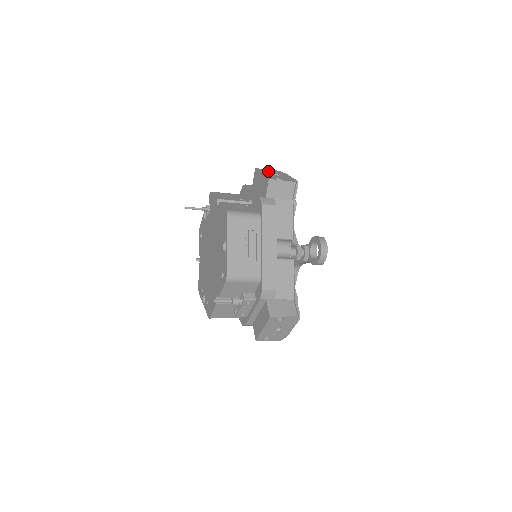
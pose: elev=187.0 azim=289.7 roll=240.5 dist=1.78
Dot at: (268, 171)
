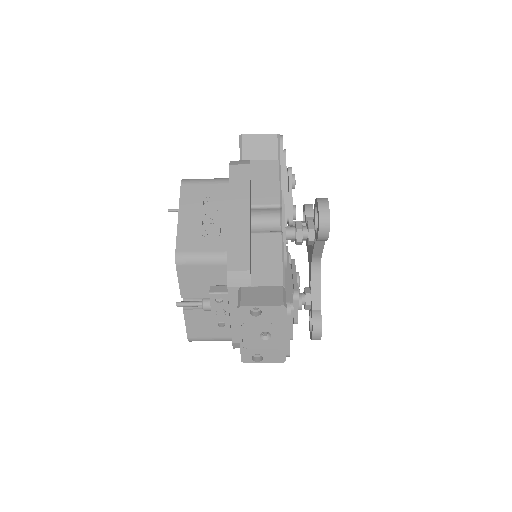
Dot at: occluded
